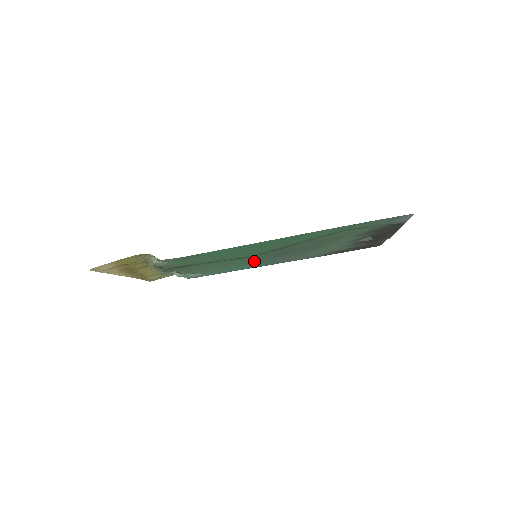
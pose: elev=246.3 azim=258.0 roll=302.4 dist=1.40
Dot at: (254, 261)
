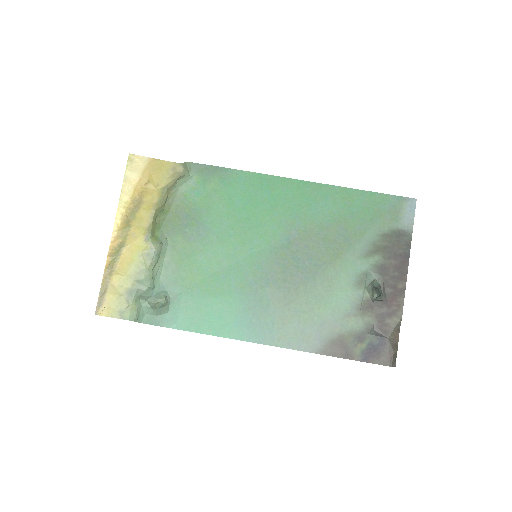
Dot at: (245, 287)
